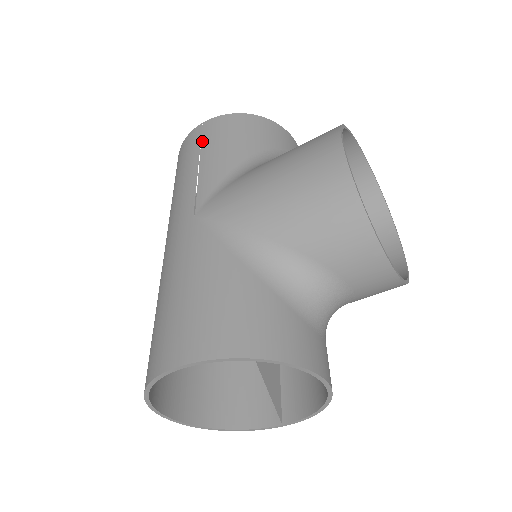
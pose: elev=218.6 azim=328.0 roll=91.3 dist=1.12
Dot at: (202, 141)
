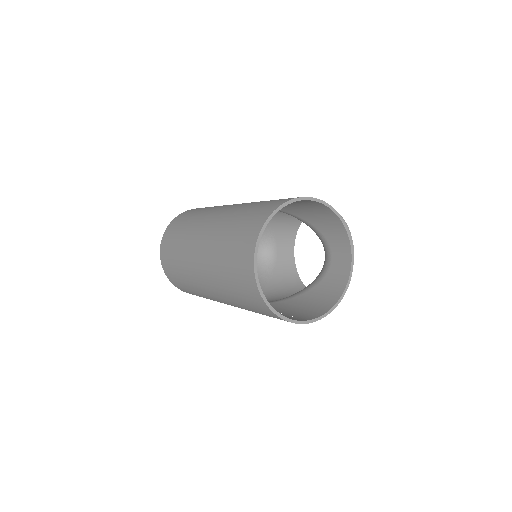
Dot at: occluded
